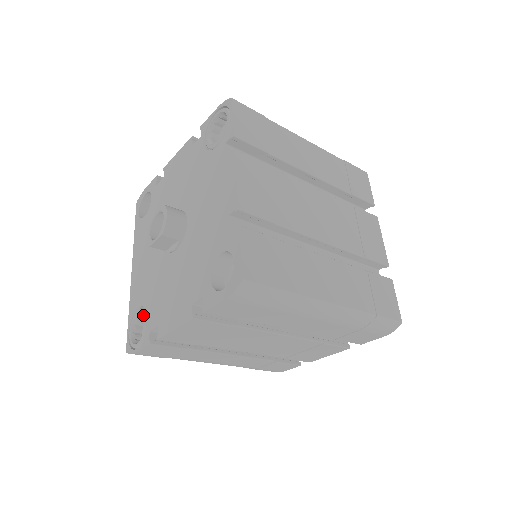
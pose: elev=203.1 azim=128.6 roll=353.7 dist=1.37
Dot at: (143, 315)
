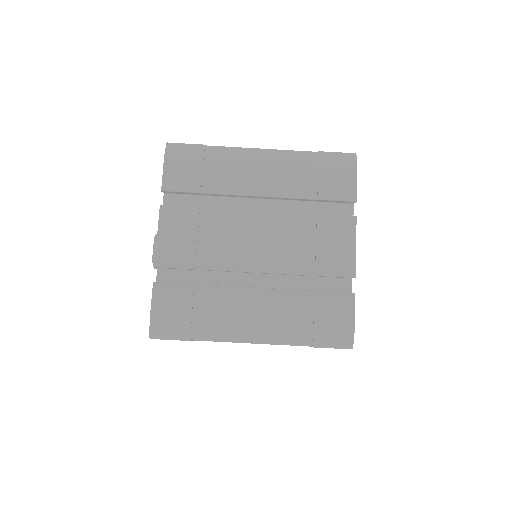
Dot at: occluded
